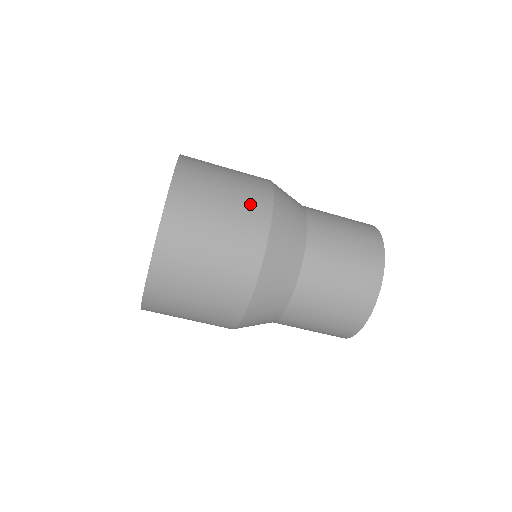
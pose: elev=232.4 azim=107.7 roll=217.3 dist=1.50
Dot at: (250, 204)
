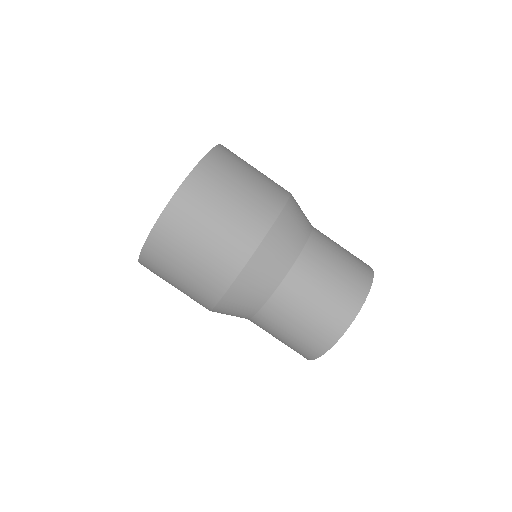
Dot at: occluded
